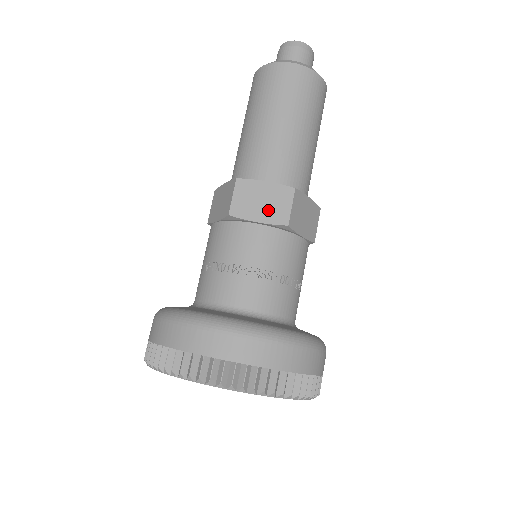
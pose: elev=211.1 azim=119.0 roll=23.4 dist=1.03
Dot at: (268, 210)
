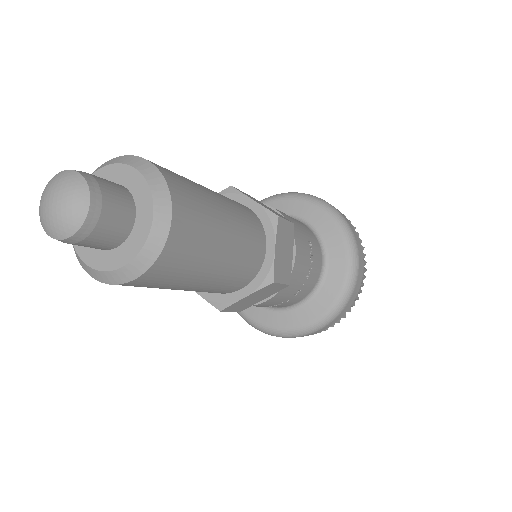
Dot at: occluded
